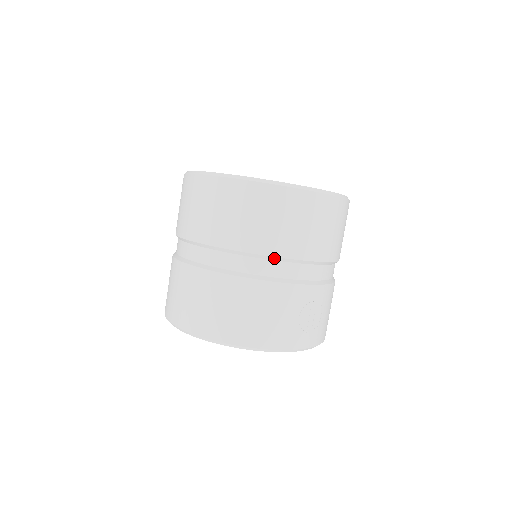
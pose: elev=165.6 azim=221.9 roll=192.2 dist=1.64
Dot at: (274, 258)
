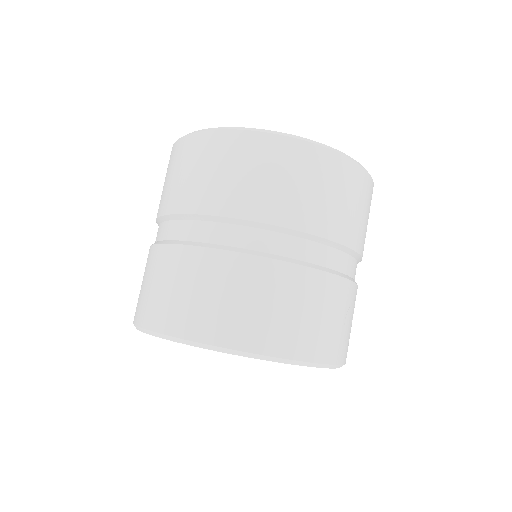
Dot at: (329, 242)
